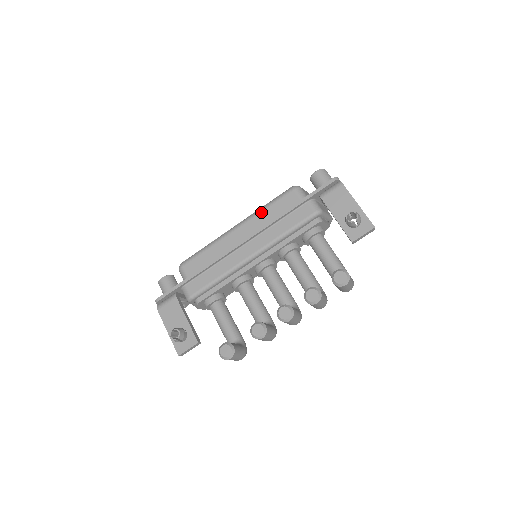
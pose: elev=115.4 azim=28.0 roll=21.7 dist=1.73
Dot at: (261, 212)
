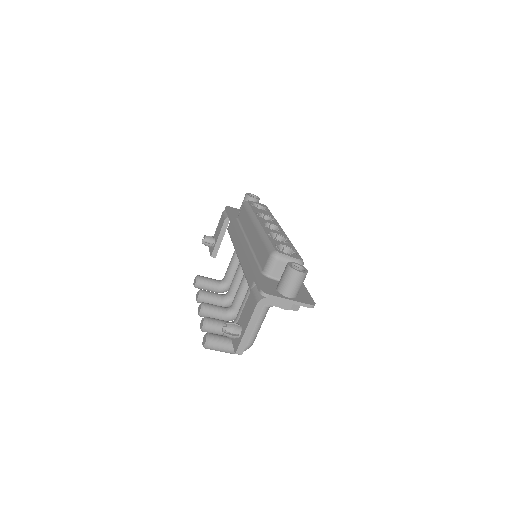
Dot at: (260, 237)
